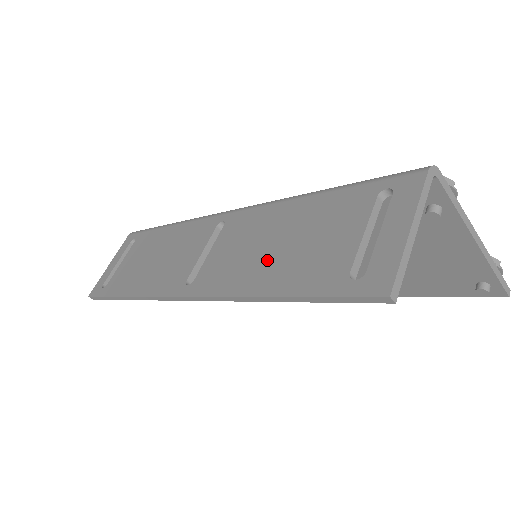
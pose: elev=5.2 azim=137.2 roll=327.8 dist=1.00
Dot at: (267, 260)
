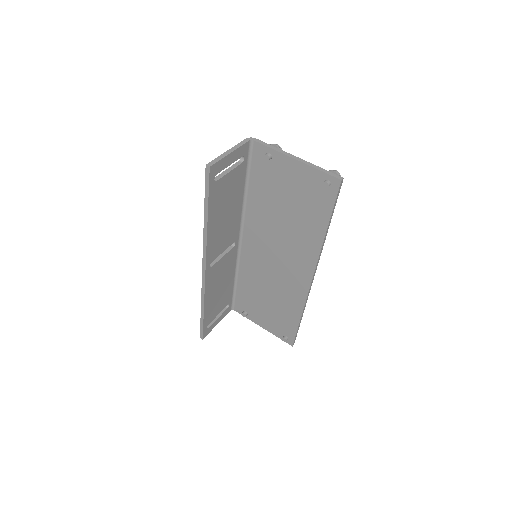
Dot at: occluded
